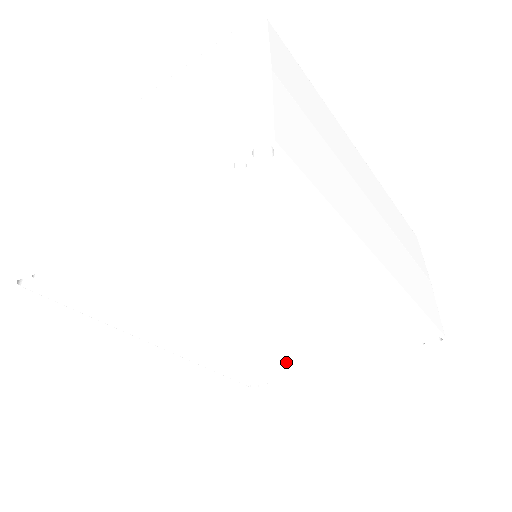
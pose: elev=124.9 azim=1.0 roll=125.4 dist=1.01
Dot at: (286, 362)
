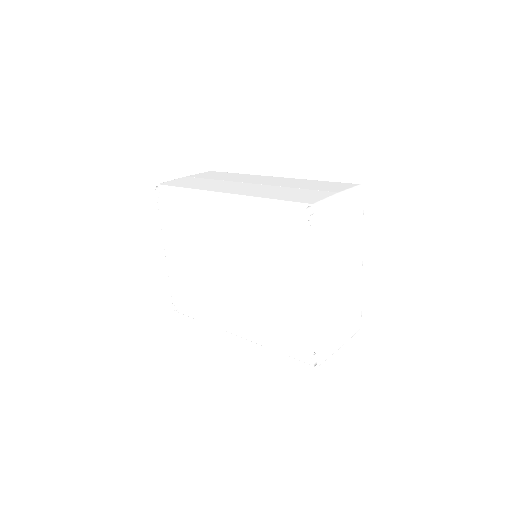
Dot at: (288, 309)
